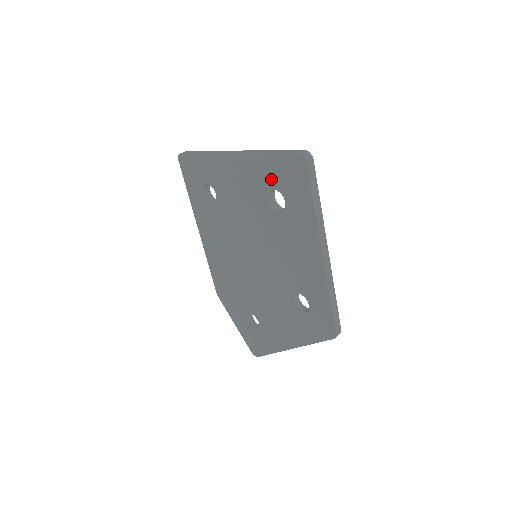
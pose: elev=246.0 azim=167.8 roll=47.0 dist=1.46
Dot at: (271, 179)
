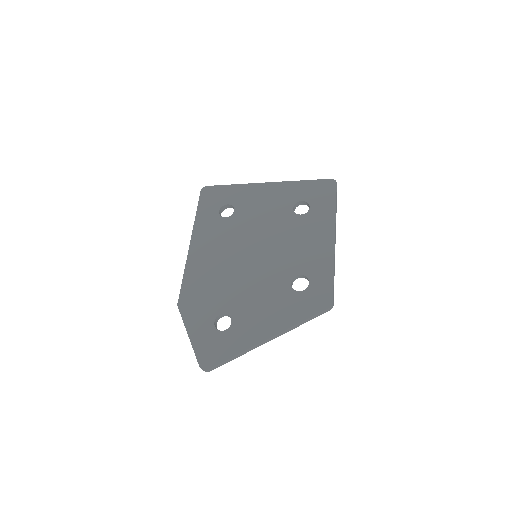
Dot at: (301, 195)
